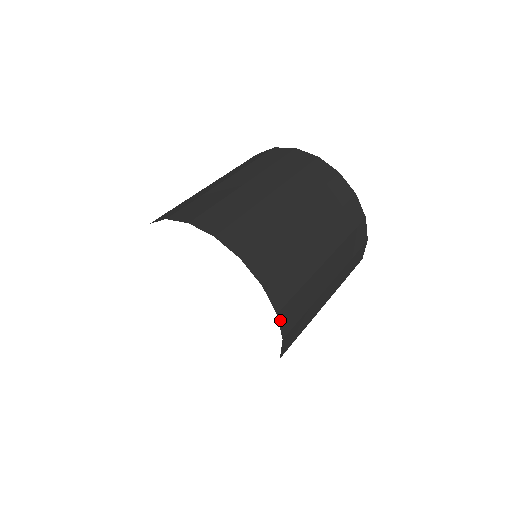
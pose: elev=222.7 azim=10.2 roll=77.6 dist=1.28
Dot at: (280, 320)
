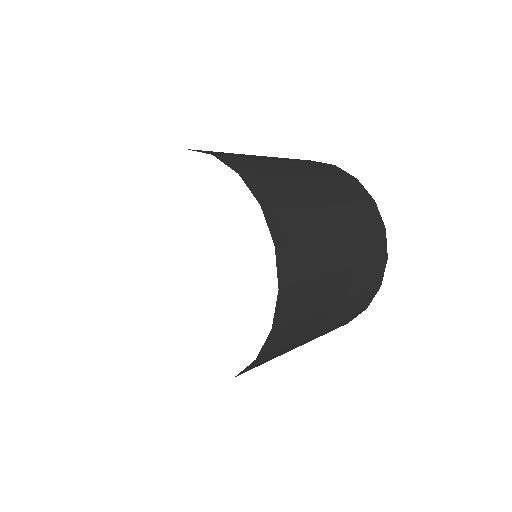
Dot at: (278, 301)
